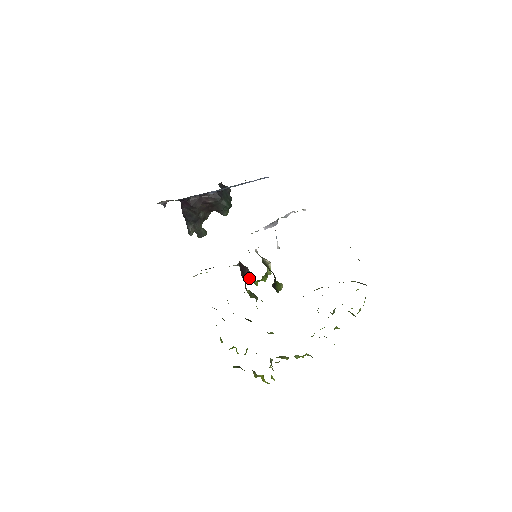
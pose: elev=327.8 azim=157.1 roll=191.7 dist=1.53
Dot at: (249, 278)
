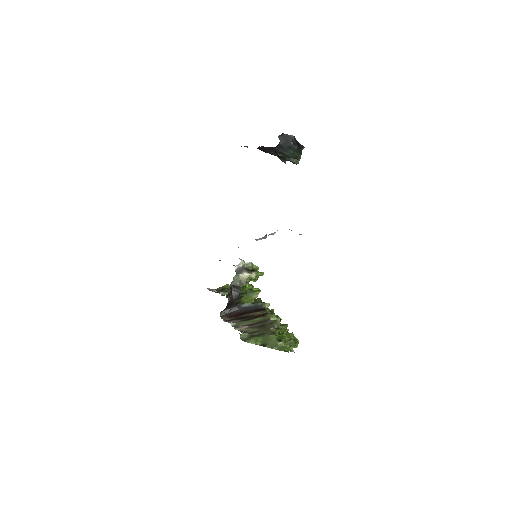
Dot at: occluded
